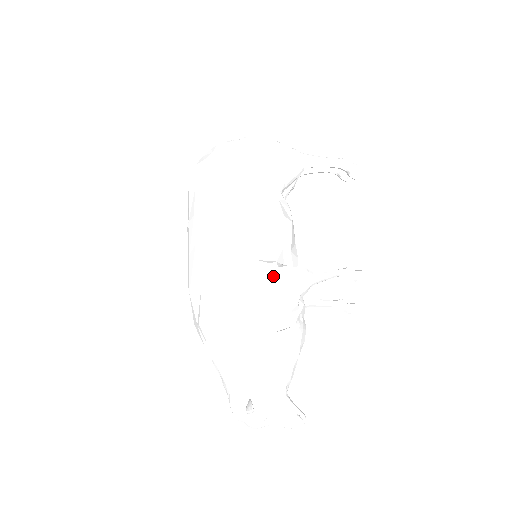
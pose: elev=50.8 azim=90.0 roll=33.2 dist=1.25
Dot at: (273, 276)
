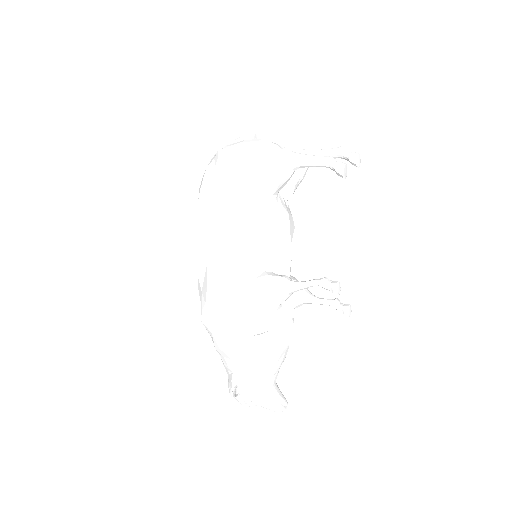
Dot at: (250, 287)
